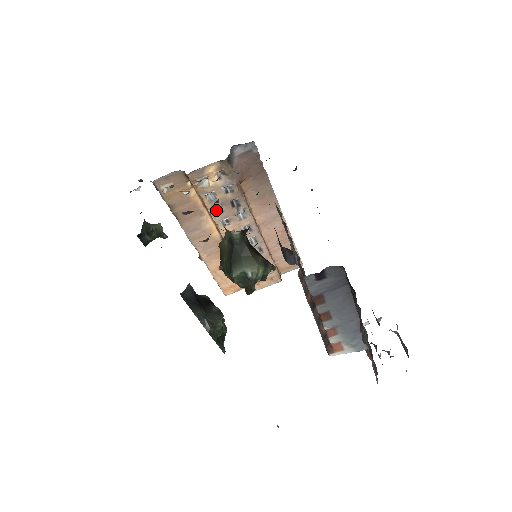
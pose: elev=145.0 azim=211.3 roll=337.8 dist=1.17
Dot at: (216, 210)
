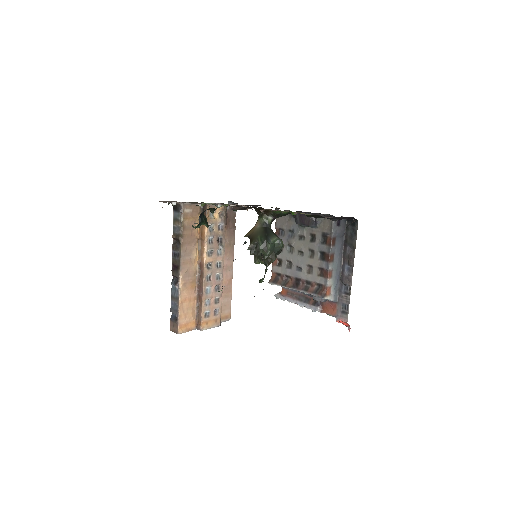
Dot at: (209, 240)
